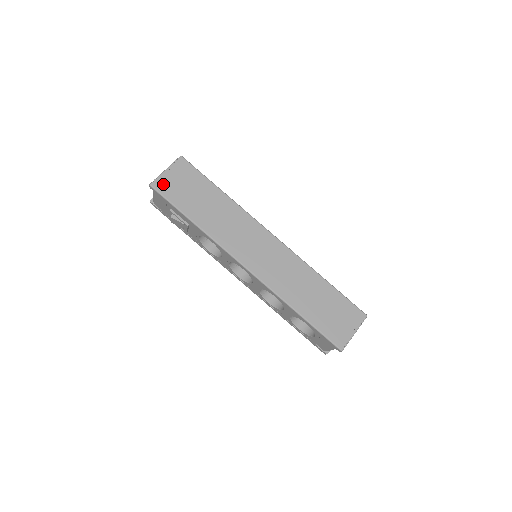
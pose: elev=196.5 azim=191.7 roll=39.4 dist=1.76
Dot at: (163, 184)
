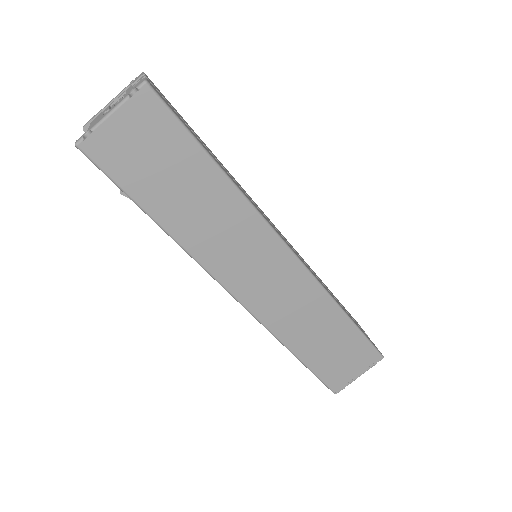
Dot at: (103, 146)
